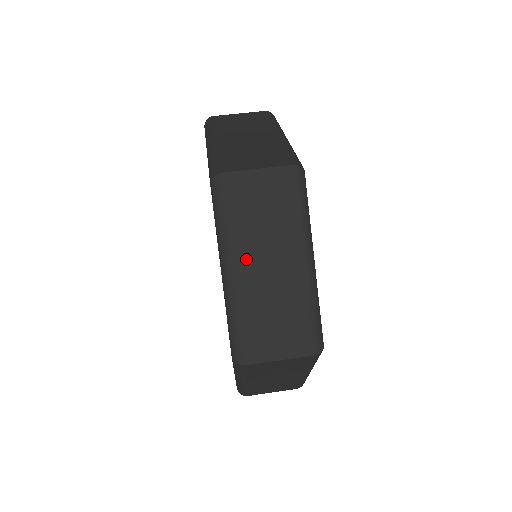
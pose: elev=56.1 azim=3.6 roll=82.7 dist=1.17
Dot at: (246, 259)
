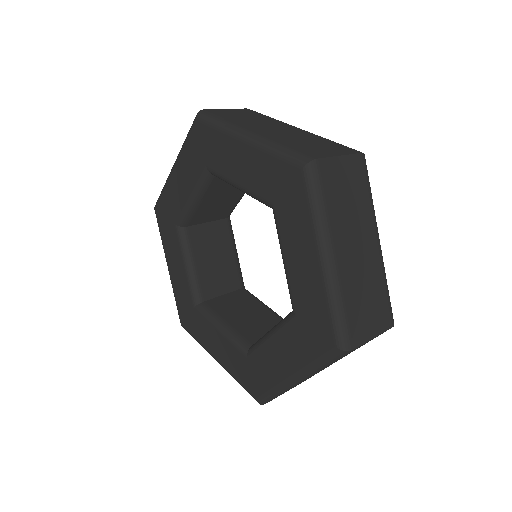
Dot at: (256, 128)
